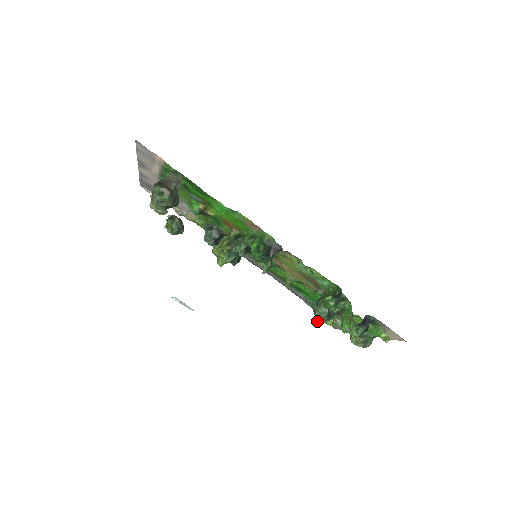
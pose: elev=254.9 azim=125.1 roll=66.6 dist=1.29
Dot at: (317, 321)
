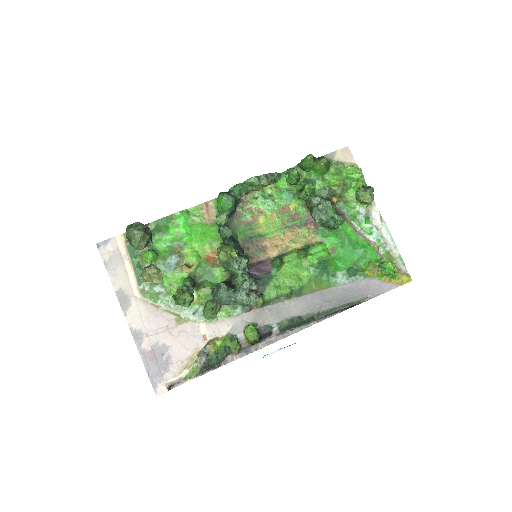
Dot at: (339, 222)
